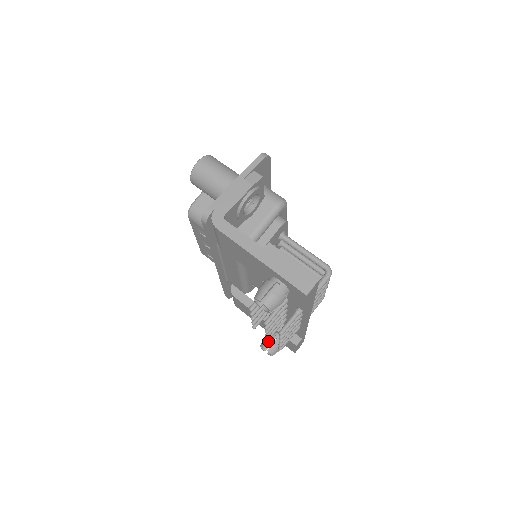
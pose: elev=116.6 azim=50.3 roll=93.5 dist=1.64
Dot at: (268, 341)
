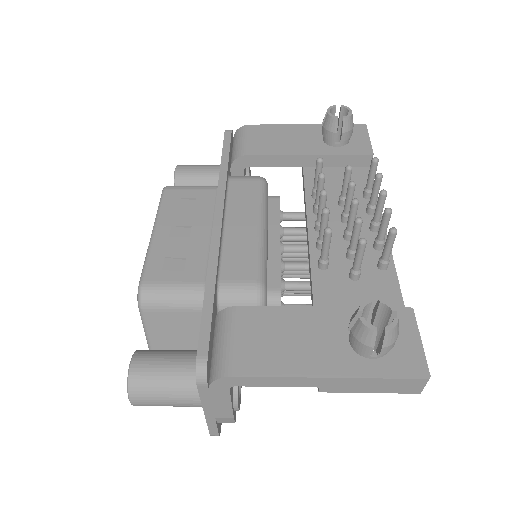
Dot at: occluded
